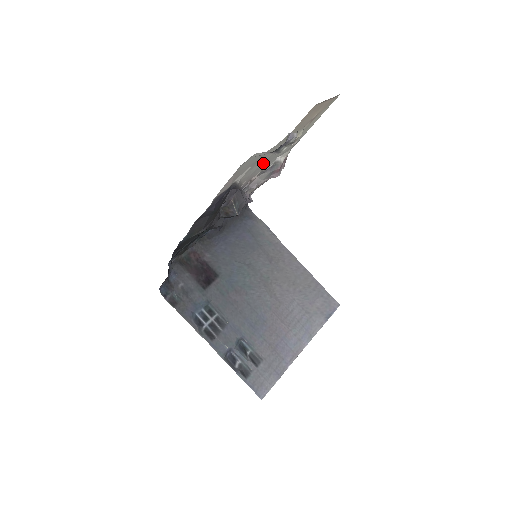
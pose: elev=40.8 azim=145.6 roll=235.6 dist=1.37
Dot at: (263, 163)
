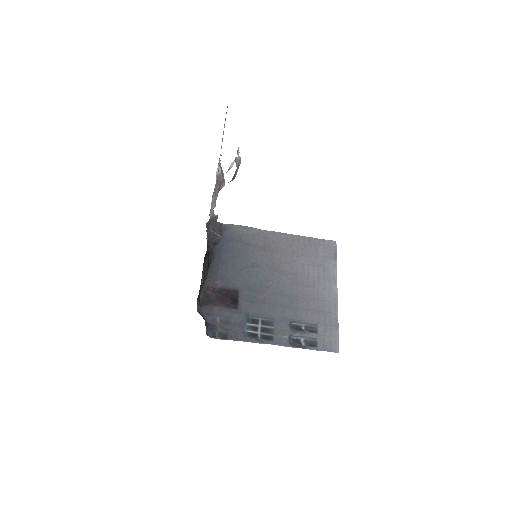
Dot at: occluded
